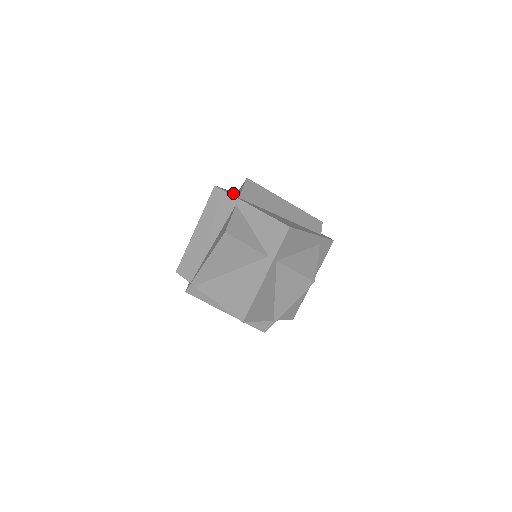
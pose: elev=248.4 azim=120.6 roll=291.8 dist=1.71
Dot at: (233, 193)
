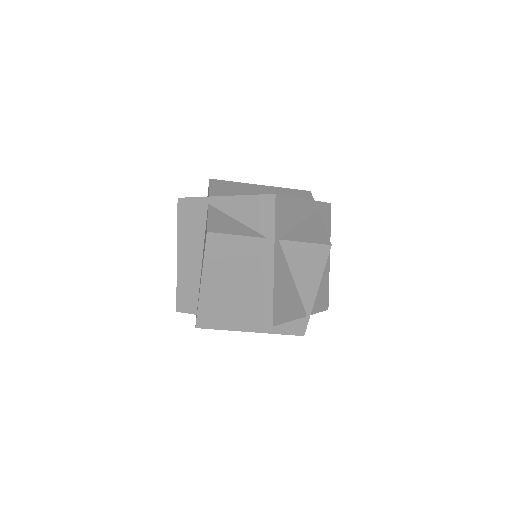
Dot at: occluded
